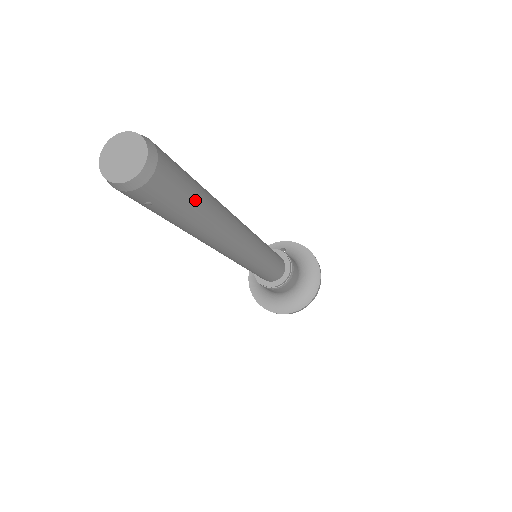
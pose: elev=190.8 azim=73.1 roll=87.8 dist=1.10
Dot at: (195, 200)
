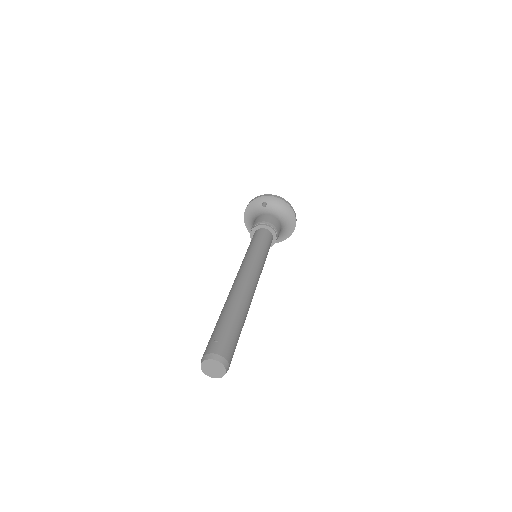
Dot at: occluded
